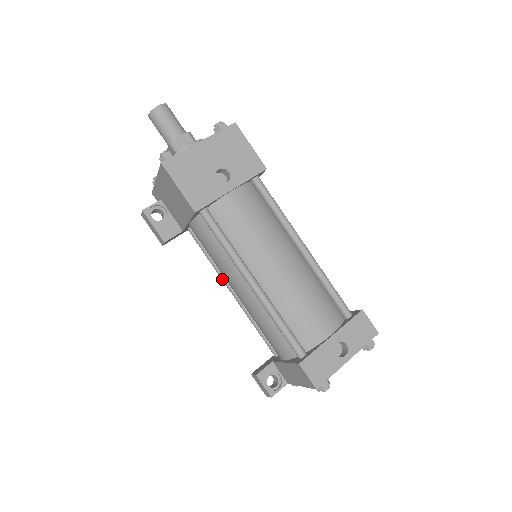
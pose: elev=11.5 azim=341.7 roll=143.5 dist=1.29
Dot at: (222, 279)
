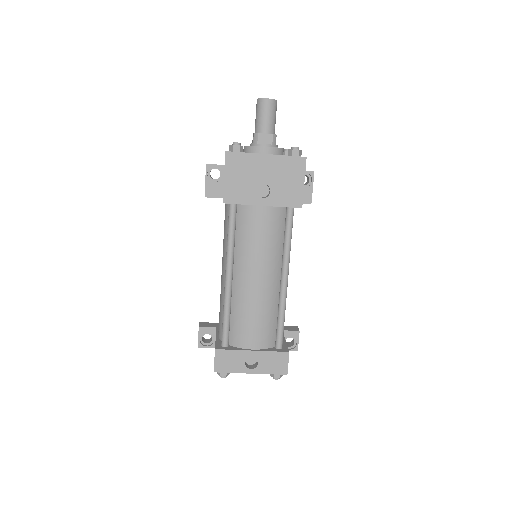
Dot at: occluded
